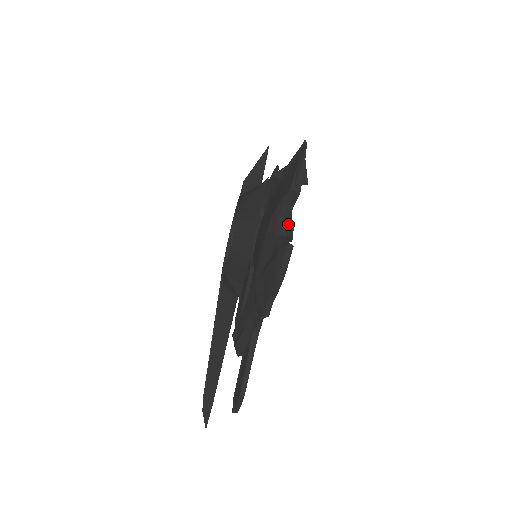
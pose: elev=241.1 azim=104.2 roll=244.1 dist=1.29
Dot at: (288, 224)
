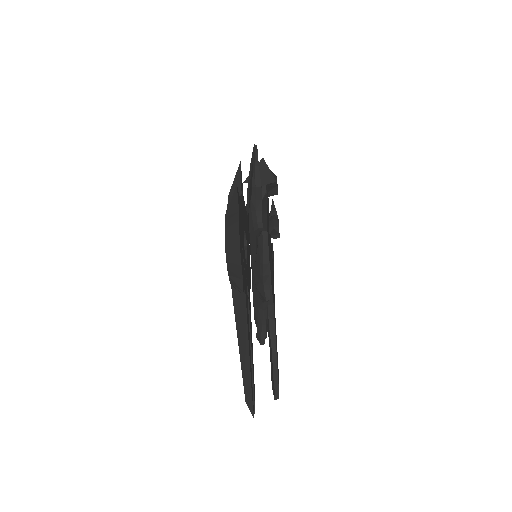
Dot at: (266, 218)
